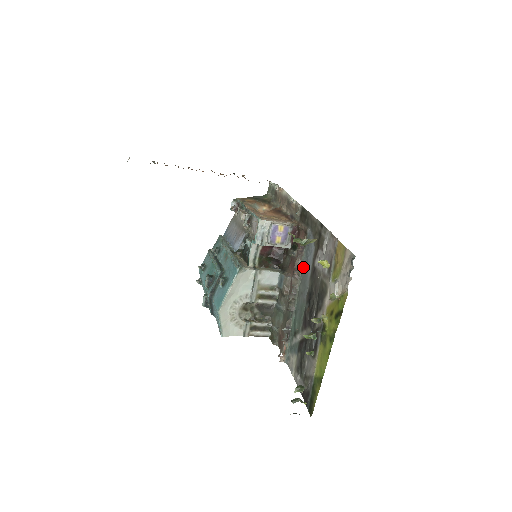
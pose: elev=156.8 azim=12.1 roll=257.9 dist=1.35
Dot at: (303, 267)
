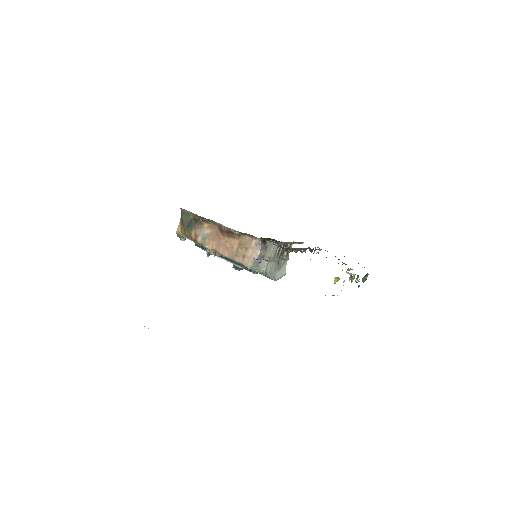
Dot at: occluded
